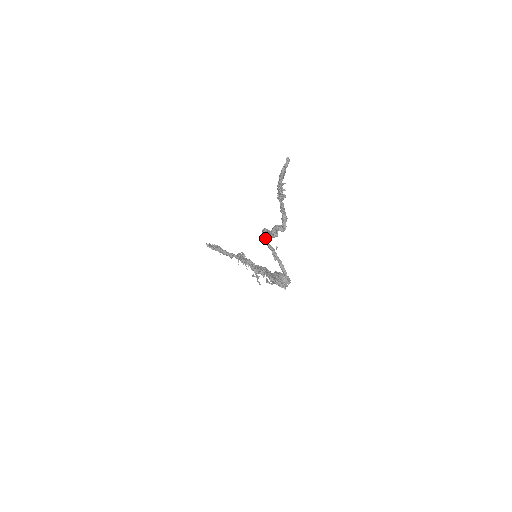
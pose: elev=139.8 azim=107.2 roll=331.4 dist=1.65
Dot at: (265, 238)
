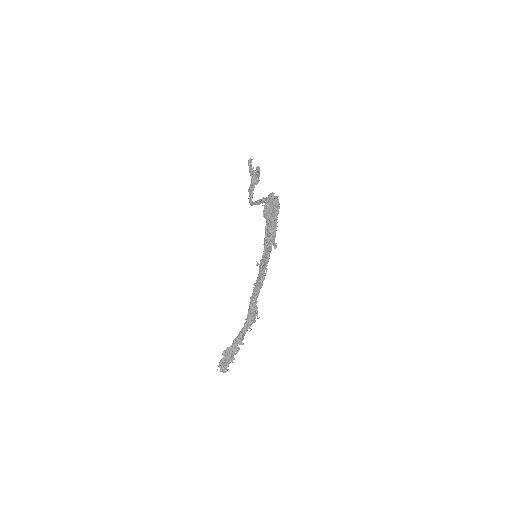
Dot at: (252, 202)
